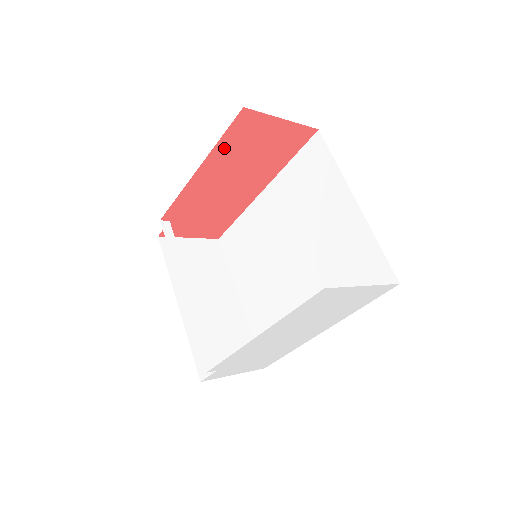
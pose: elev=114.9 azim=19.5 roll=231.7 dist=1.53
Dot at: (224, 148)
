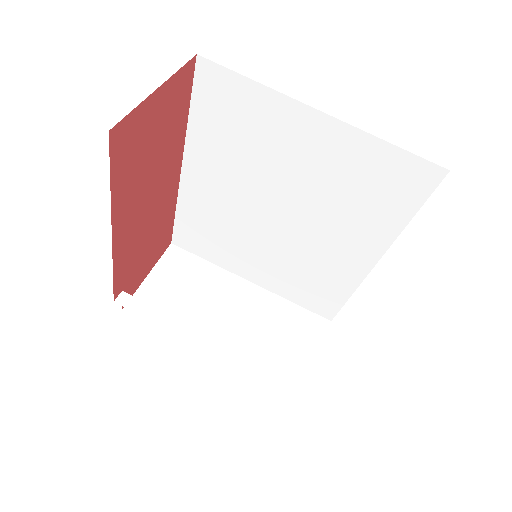
Dot at: (121, 187)
